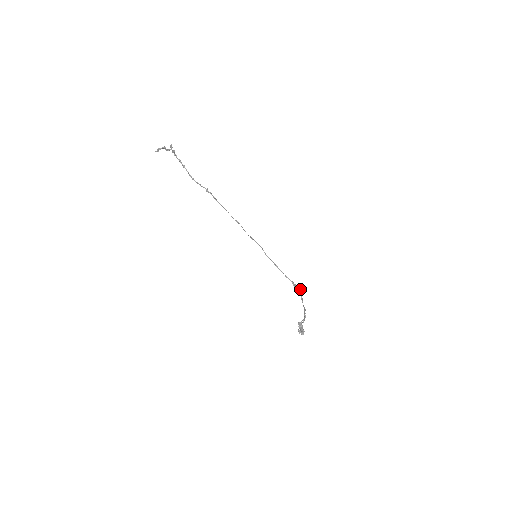
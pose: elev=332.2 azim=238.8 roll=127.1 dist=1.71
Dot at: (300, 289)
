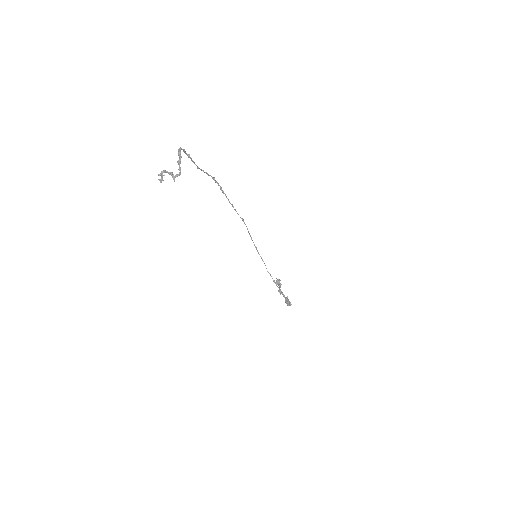
Dot at: (290, 305)
